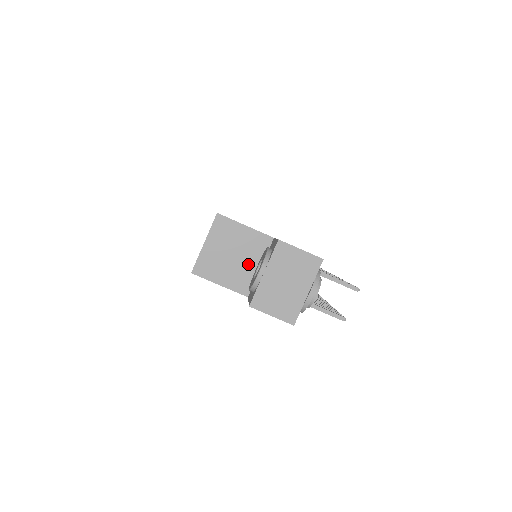
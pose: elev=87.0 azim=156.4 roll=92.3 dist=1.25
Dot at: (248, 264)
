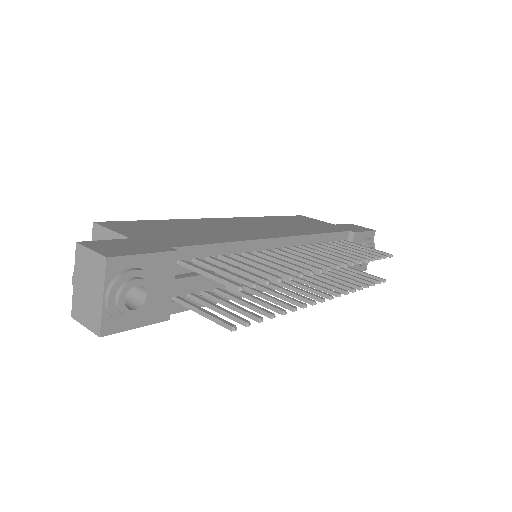
Dot at: occluded
